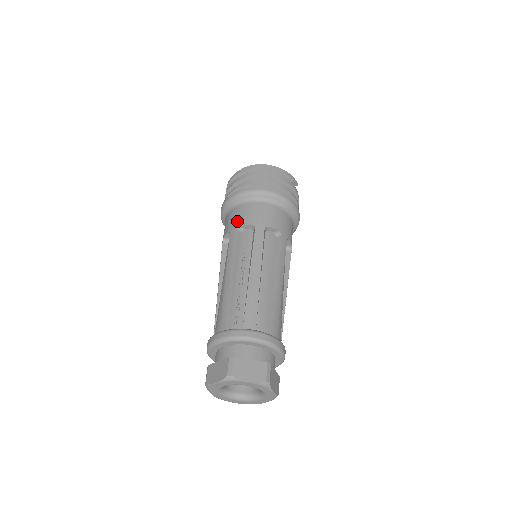
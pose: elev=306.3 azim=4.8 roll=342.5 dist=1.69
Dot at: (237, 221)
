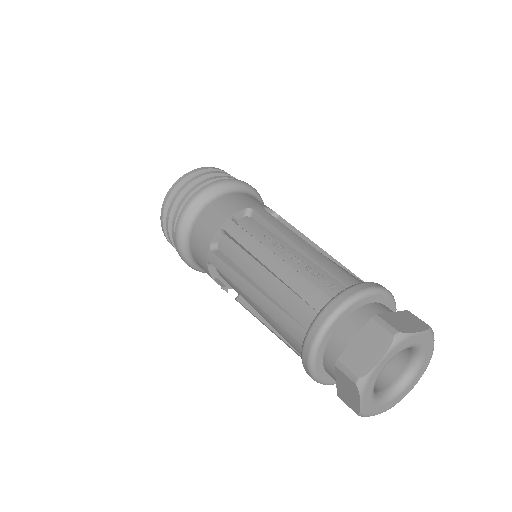
Dot at: (223, 214)
